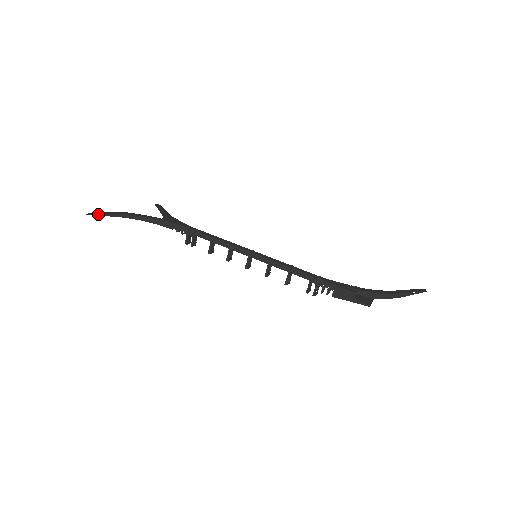
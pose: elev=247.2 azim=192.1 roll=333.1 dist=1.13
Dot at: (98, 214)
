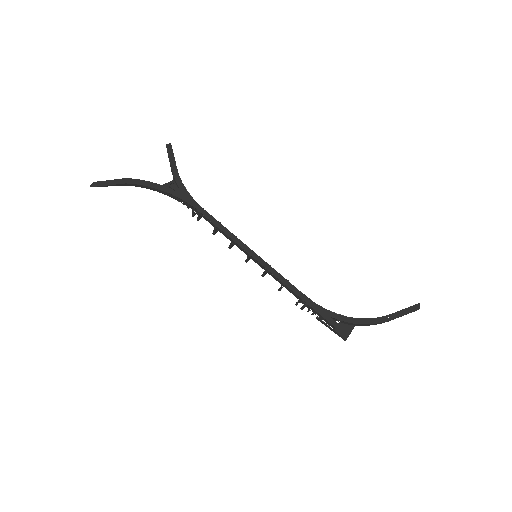
Dot at: (101, 186)
